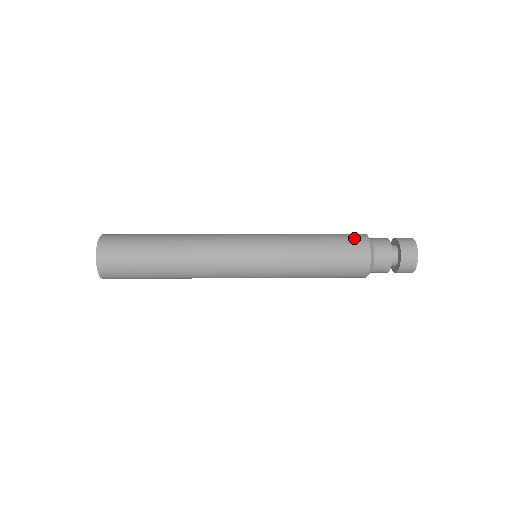
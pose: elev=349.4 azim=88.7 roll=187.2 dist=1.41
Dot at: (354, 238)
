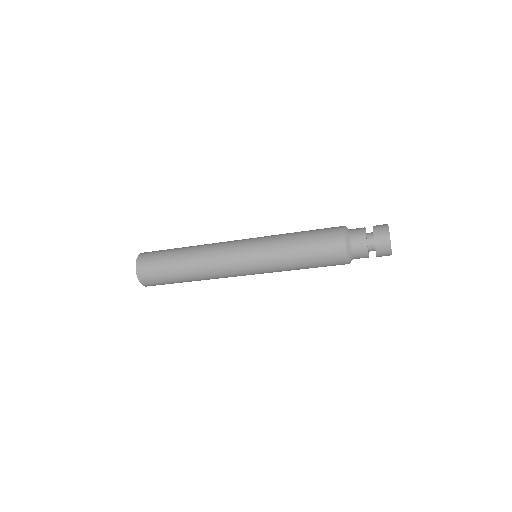
Dot at: (332, 232)
